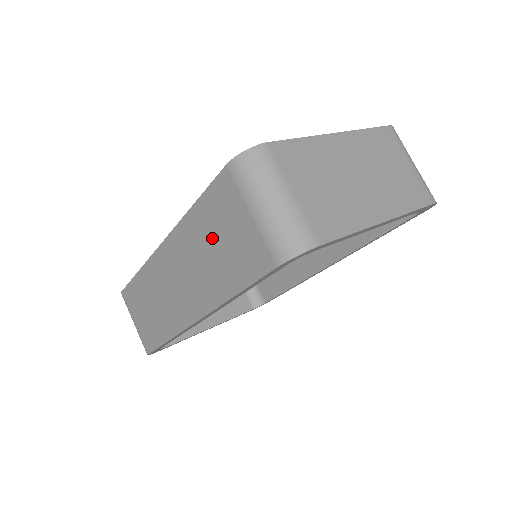
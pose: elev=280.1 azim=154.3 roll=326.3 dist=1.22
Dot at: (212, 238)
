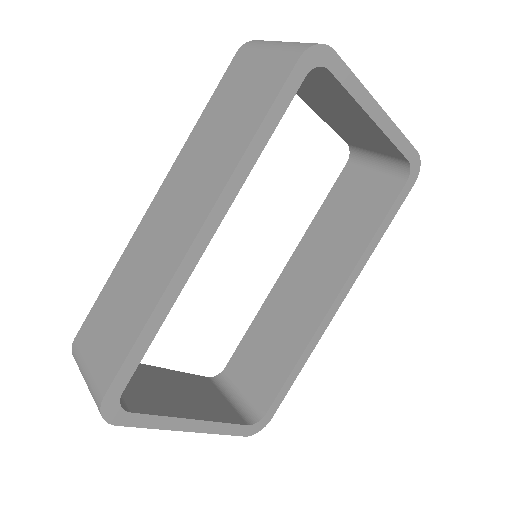
Dot at: (223, 117)
